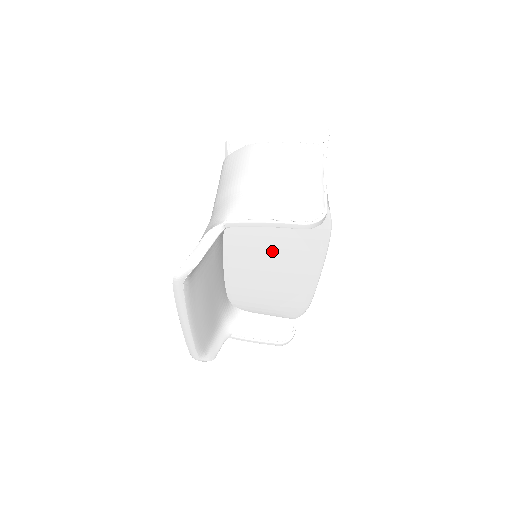
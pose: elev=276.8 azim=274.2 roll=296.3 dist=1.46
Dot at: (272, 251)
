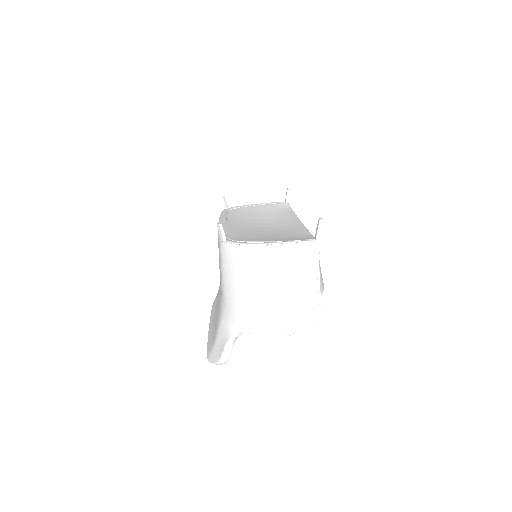
Dot at: occluded
